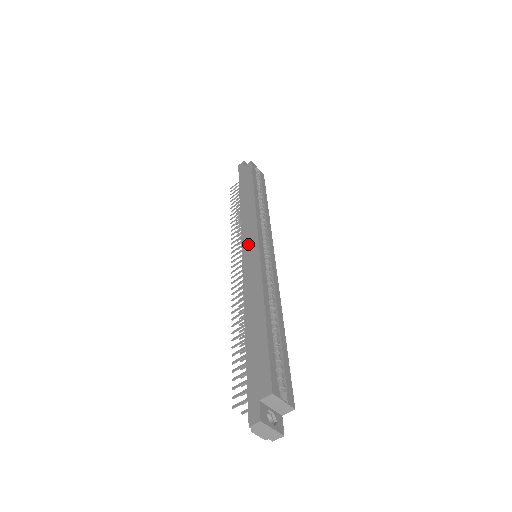
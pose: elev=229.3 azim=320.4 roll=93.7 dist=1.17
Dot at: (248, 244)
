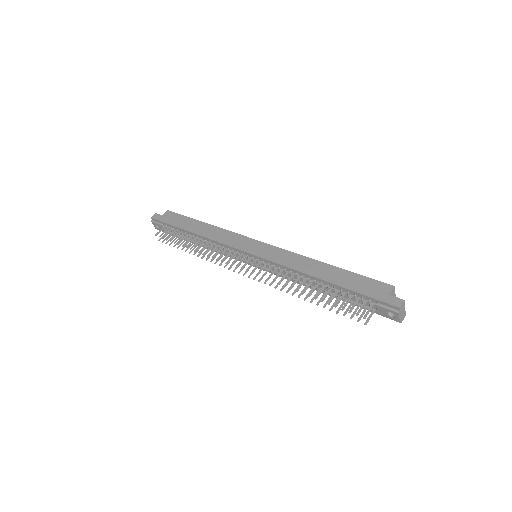
Dot at: (250, 247)
